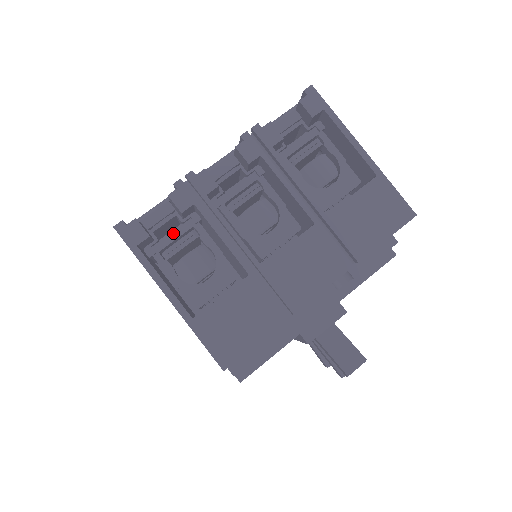
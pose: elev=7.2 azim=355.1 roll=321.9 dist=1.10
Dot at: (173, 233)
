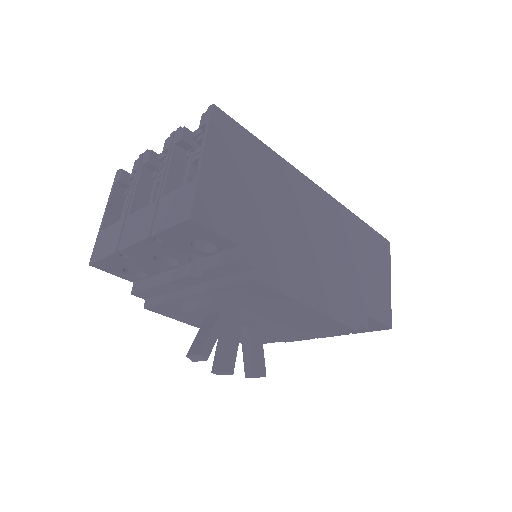
Dot at: occluded
